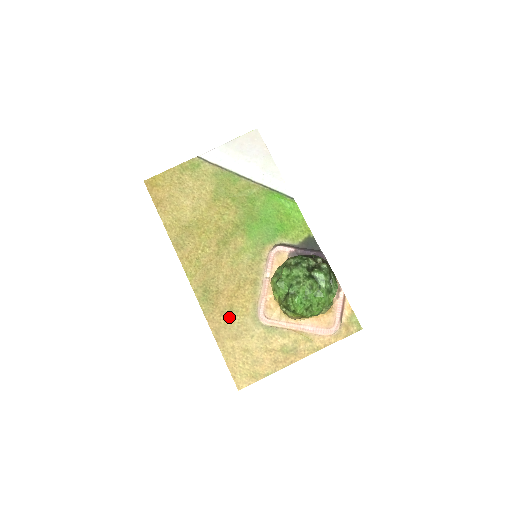
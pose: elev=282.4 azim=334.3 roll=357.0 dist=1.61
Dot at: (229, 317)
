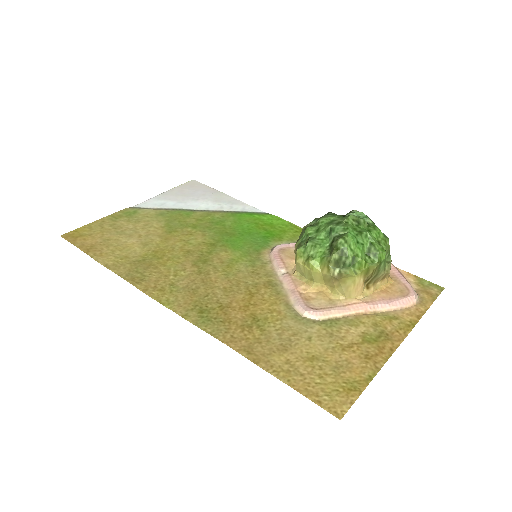
Dot at: (257, 328)
